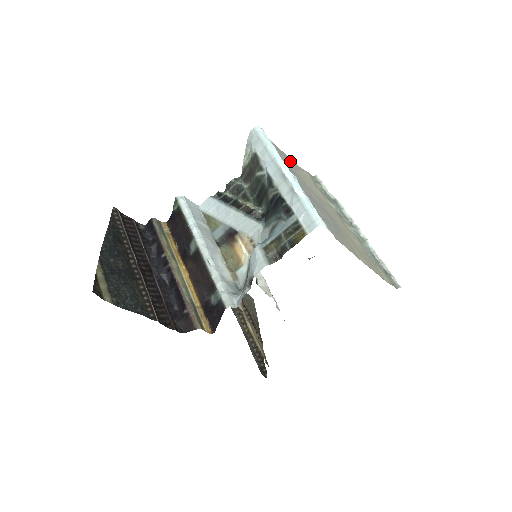
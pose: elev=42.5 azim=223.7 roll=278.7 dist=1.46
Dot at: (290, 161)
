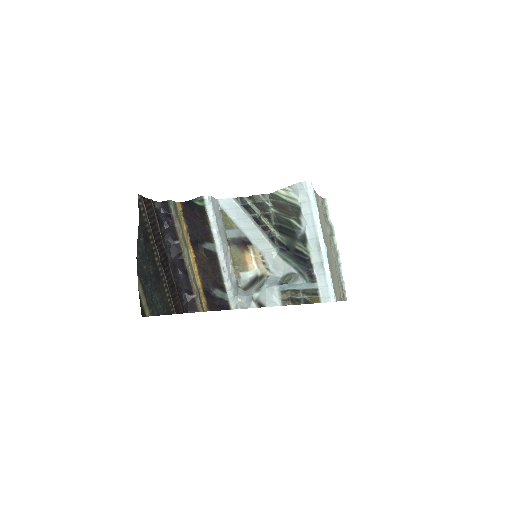
Dot at: (317, 201)
